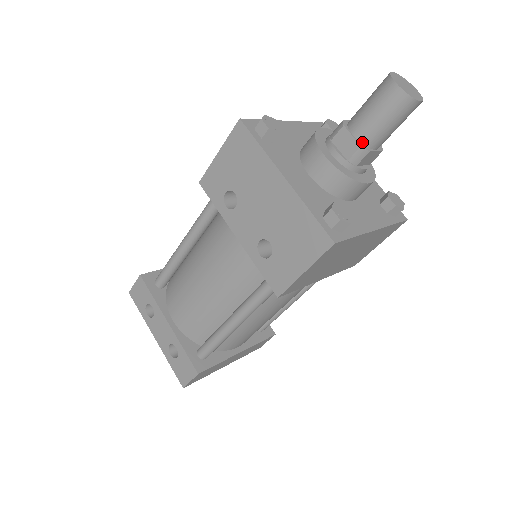
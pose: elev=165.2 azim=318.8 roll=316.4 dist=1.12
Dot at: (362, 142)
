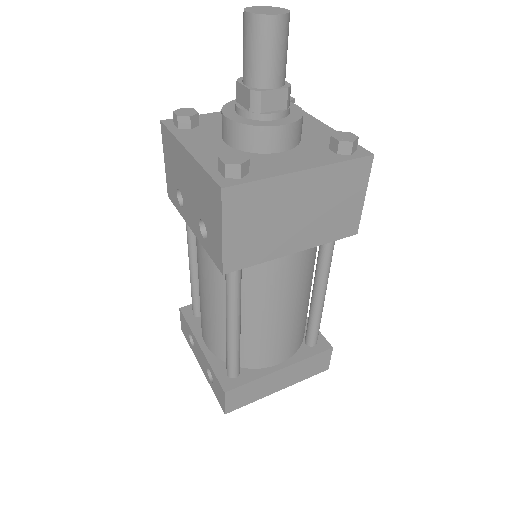
Dot at: (253, 86)
